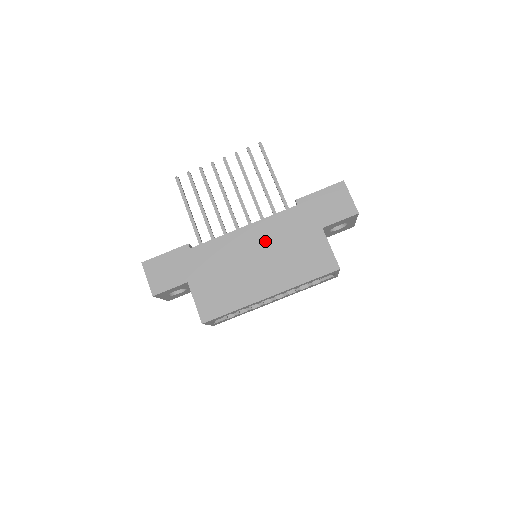
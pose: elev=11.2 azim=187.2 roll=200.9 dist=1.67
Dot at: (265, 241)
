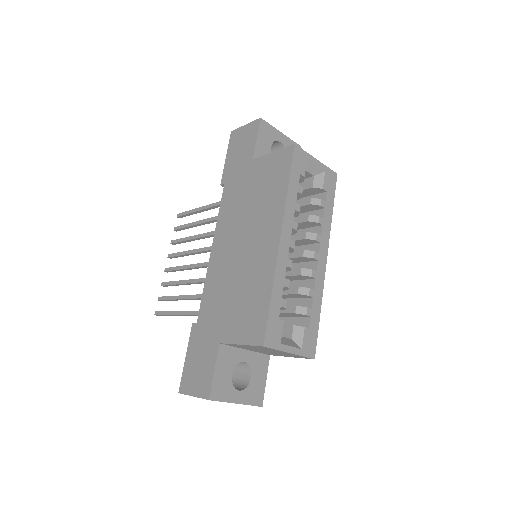
Dot at: (232, 229)
